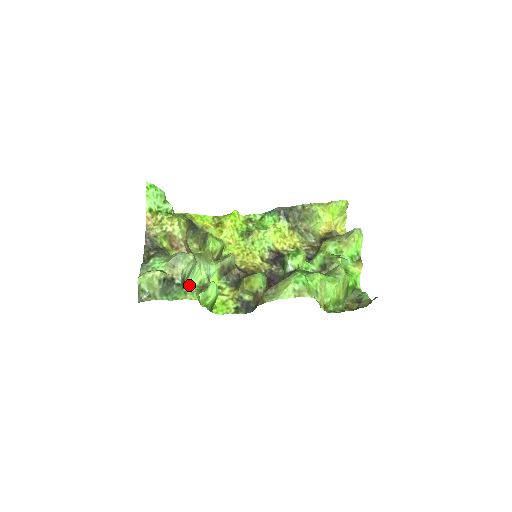
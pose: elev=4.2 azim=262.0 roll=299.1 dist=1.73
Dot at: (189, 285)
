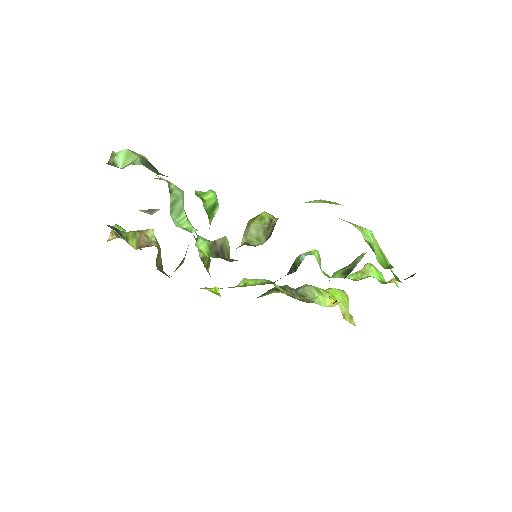
Dot at: occluded
